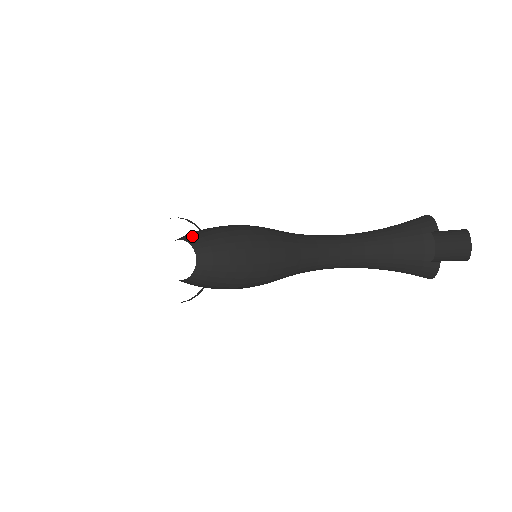
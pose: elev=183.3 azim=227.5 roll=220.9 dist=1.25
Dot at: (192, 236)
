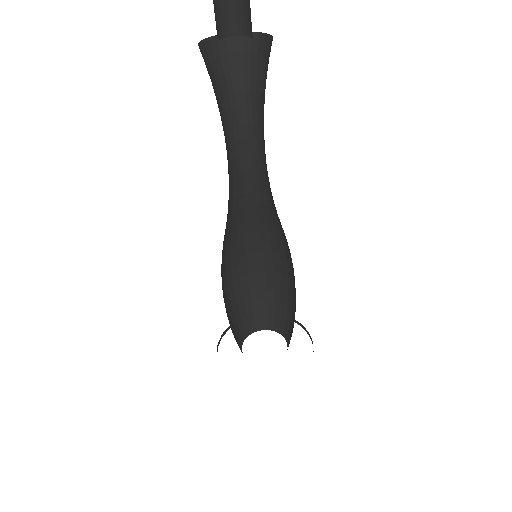
Dot at: (274, 318)
